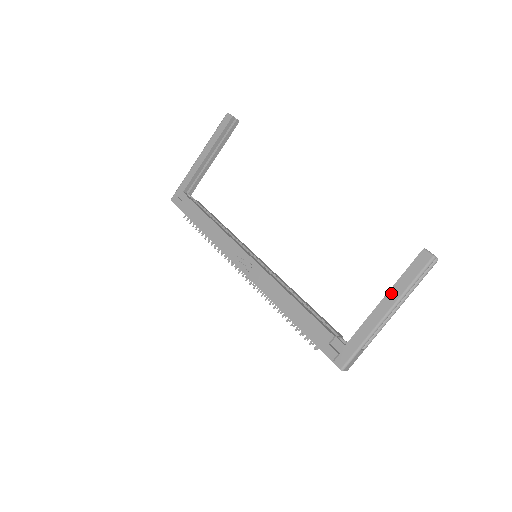
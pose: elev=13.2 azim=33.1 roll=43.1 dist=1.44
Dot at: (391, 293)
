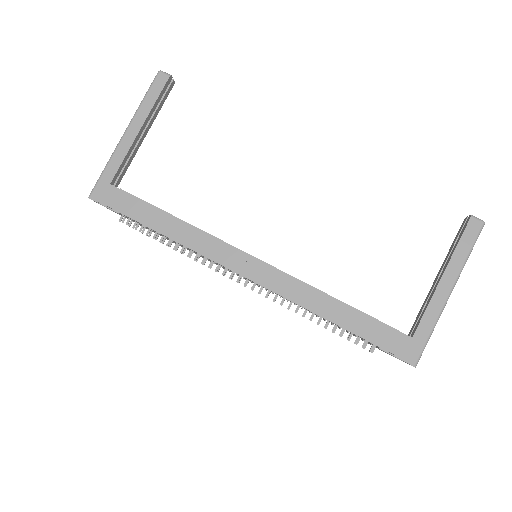
Dot at: (450, 268)
